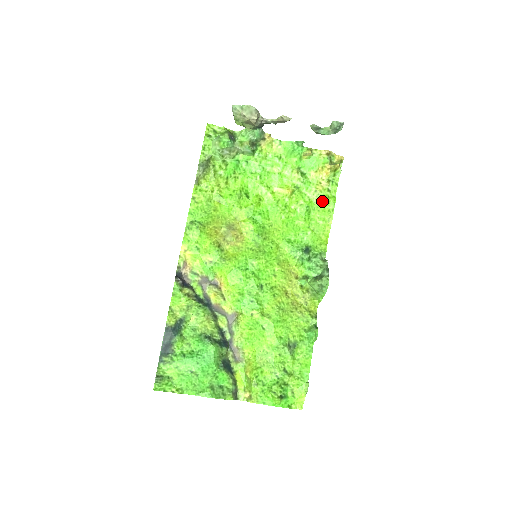
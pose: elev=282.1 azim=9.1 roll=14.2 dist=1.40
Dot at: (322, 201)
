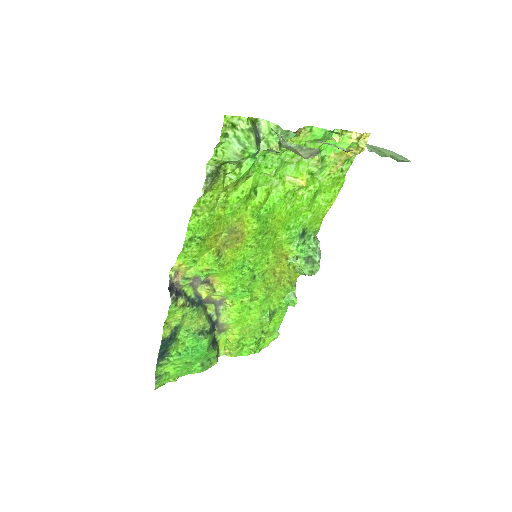
Dot at: (332, 184)
